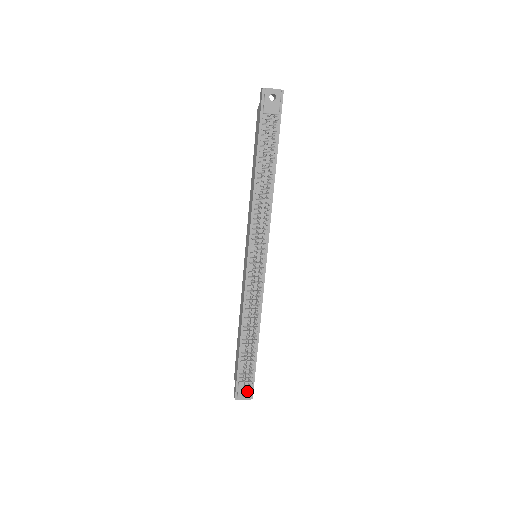
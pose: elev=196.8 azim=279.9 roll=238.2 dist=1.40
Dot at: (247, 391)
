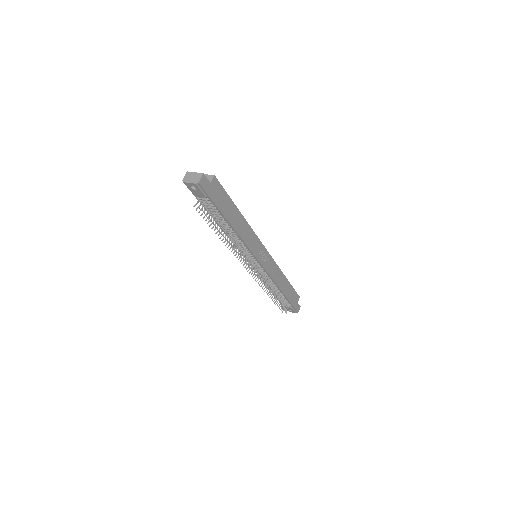
Dot at: occluded
